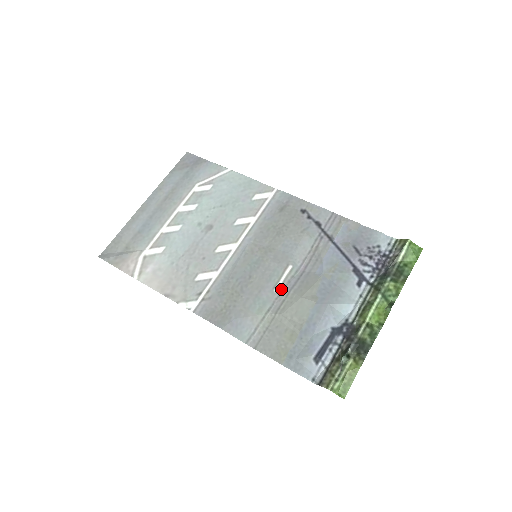
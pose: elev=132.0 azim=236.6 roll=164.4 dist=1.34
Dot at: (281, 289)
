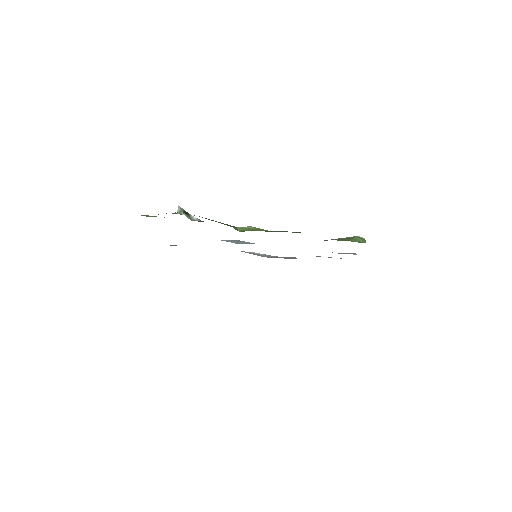
Dot at: occluded
